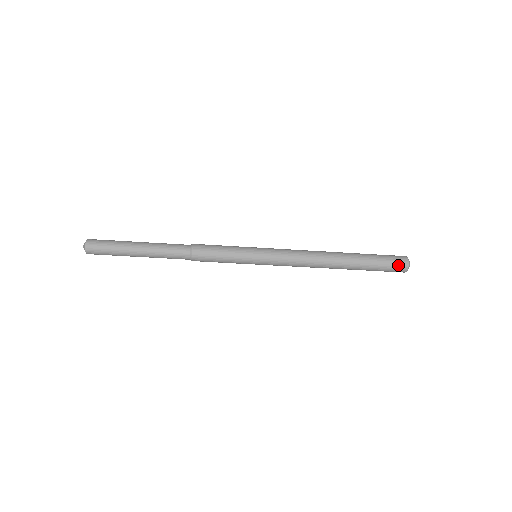
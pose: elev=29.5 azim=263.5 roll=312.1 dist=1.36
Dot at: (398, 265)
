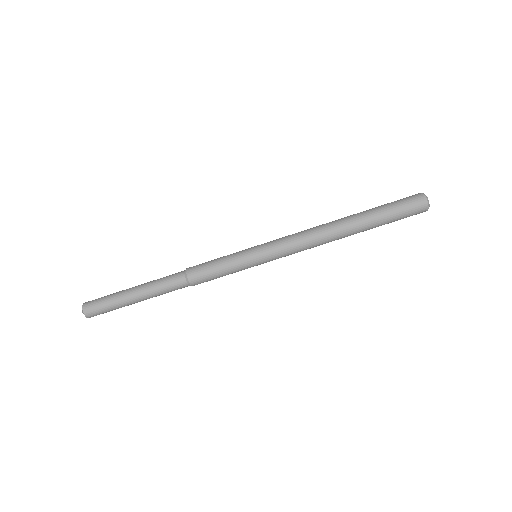
Dot at: (415, 207)
